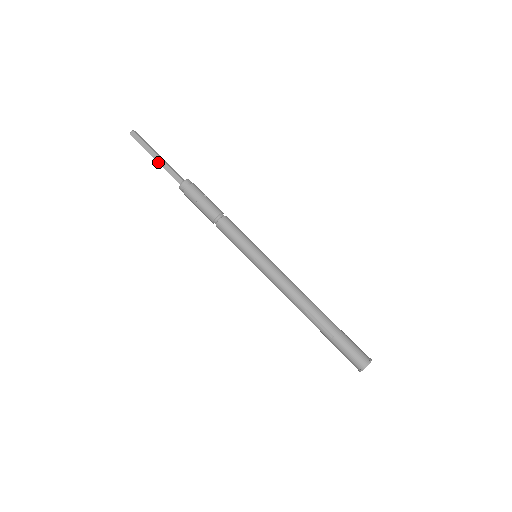
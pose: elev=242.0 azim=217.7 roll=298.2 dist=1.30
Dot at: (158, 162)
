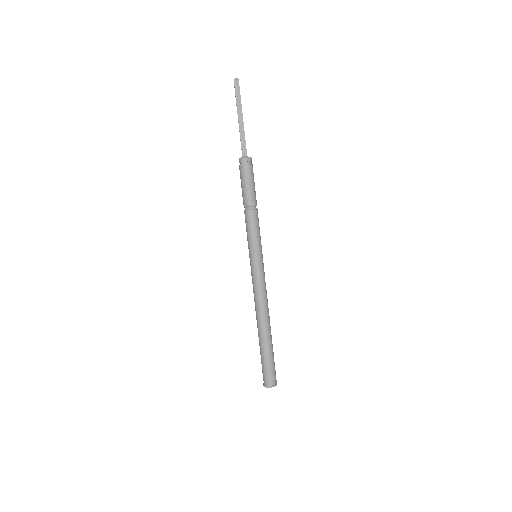
Dot at: (239, 123)
